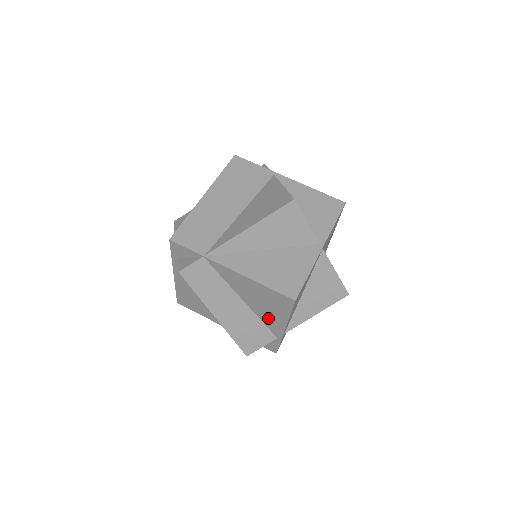
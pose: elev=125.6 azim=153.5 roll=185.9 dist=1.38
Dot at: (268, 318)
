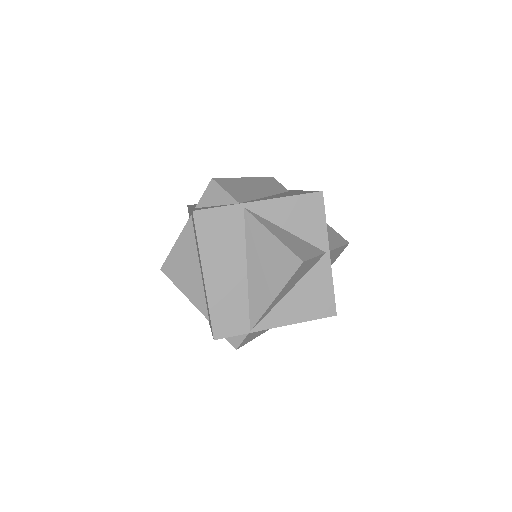
Dot at: occluded
